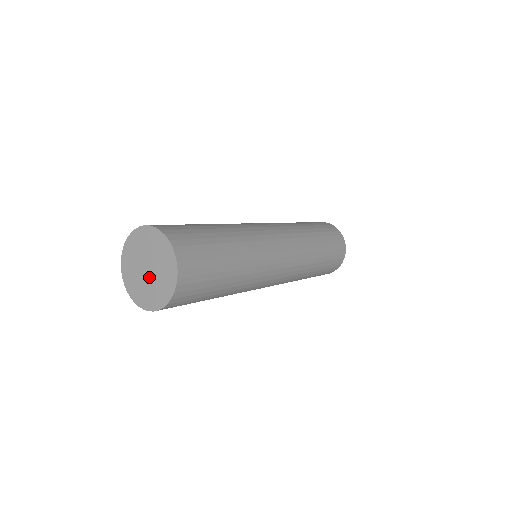
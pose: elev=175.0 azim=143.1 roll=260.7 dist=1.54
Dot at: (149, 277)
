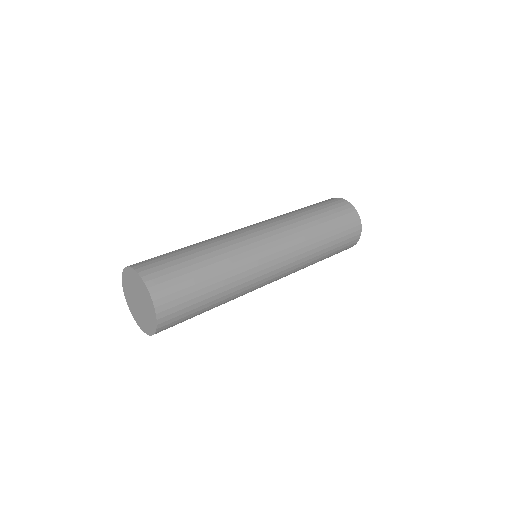
Dot at: (138, 307)
